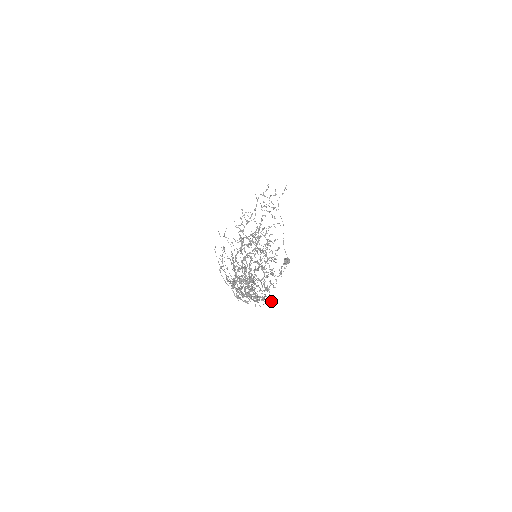
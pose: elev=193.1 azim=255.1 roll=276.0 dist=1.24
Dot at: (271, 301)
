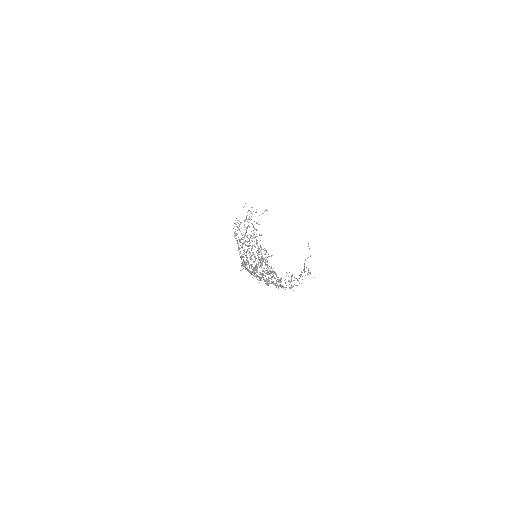
Dot at: occluded
